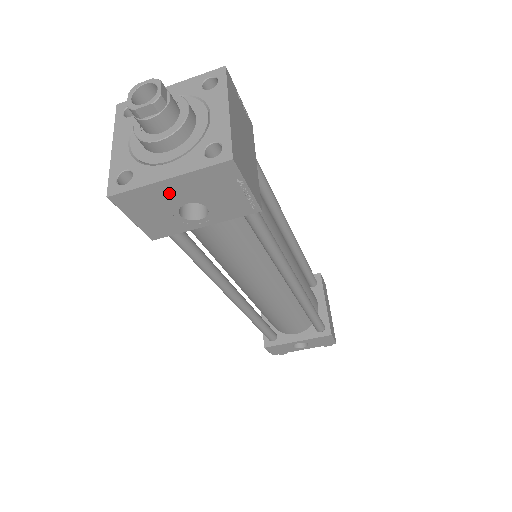
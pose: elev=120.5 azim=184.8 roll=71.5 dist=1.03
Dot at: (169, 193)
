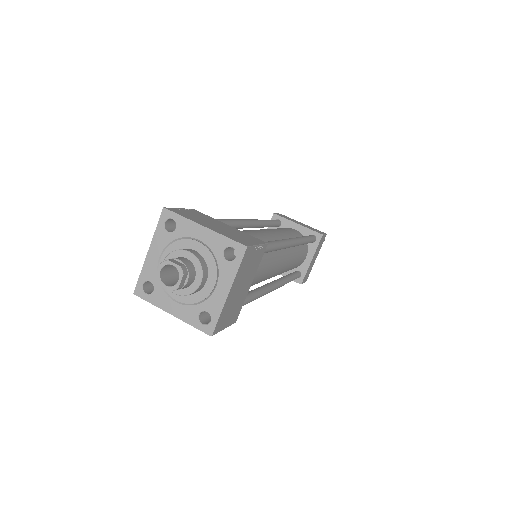
Dot at: occluded
